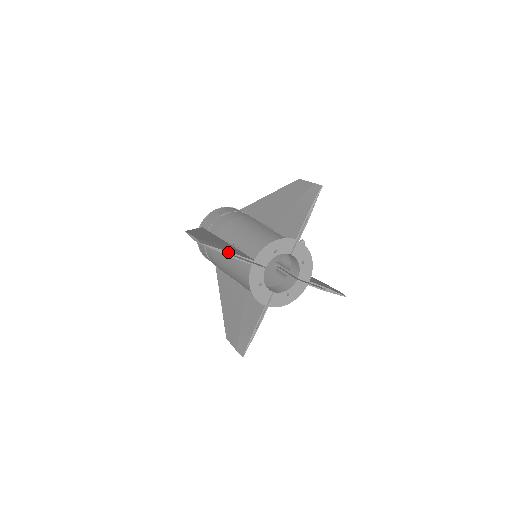
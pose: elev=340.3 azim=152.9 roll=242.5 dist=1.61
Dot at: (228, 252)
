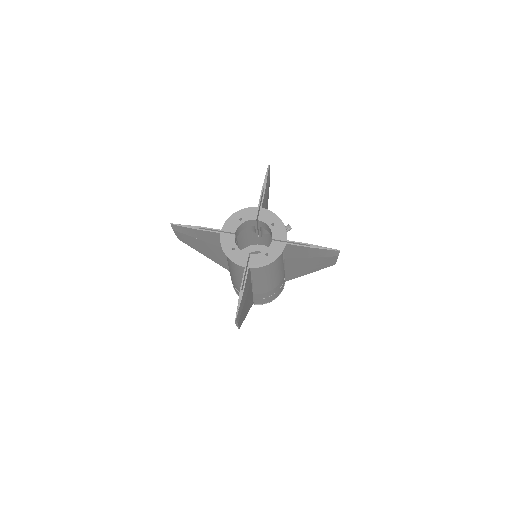
Dot at: (196, 226)
